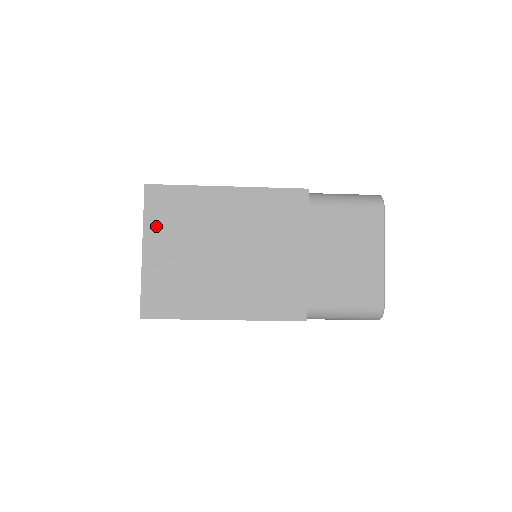
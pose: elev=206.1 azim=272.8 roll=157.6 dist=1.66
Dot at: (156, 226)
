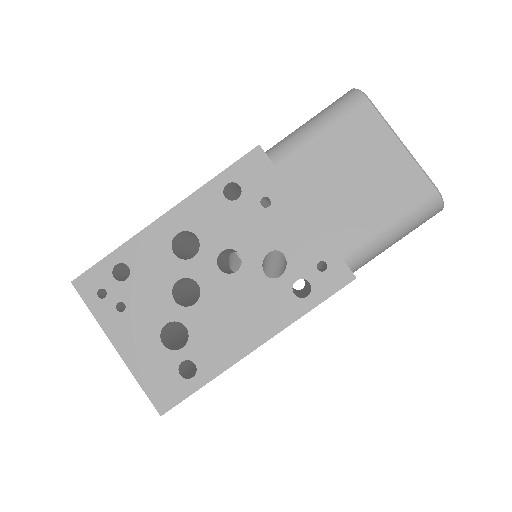
Dot at: occluded
